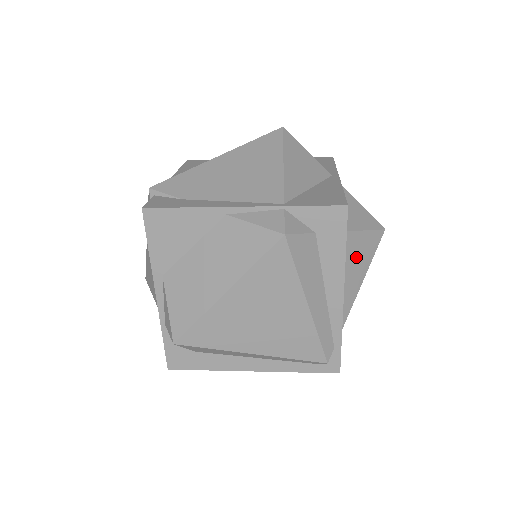
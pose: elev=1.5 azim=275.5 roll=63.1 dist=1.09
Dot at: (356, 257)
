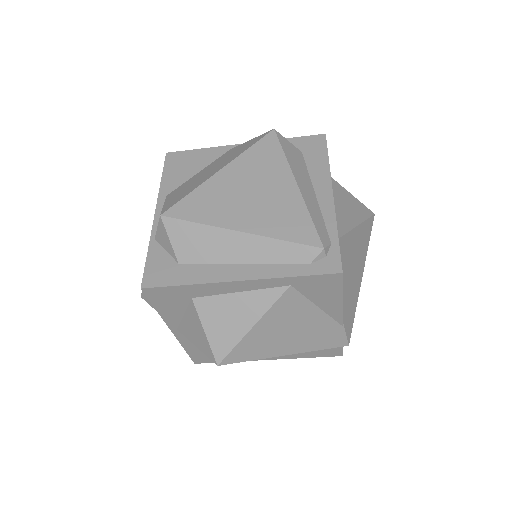
Dot at: (346, 202)
